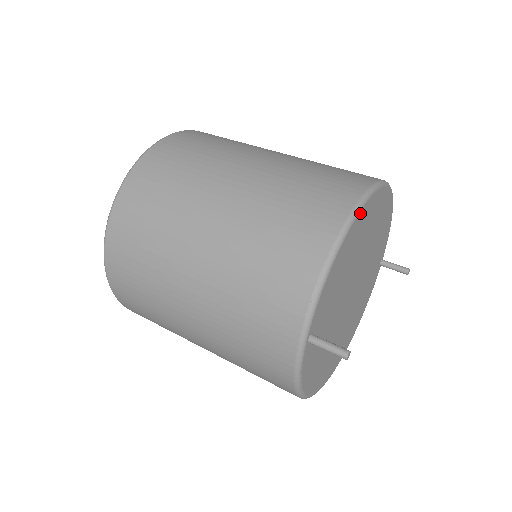
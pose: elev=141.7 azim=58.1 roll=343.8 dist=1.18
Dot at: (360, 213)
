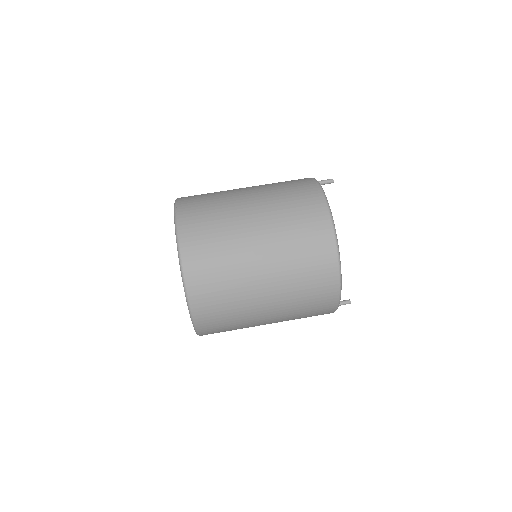
Dot at: (341, 280)
